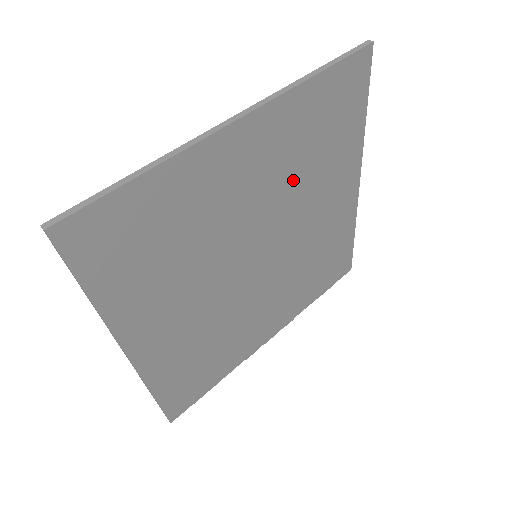
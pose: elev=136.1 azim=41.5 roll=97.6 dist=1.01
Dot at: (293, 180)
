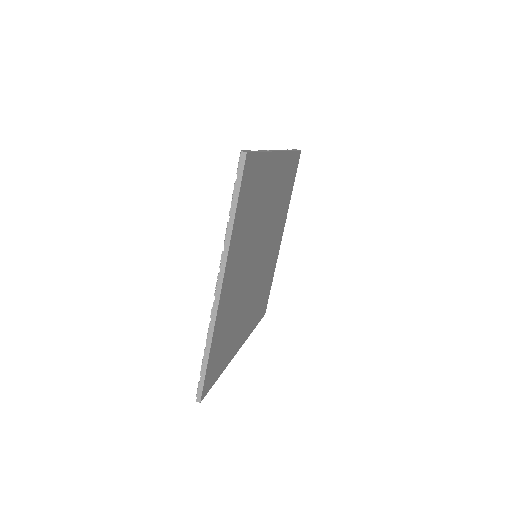
Dot at: (252, 231)
